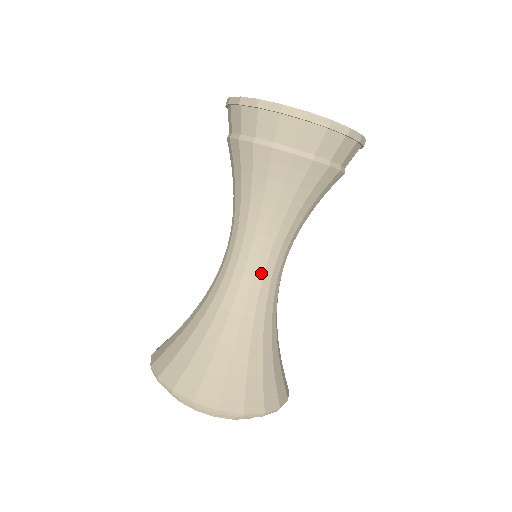
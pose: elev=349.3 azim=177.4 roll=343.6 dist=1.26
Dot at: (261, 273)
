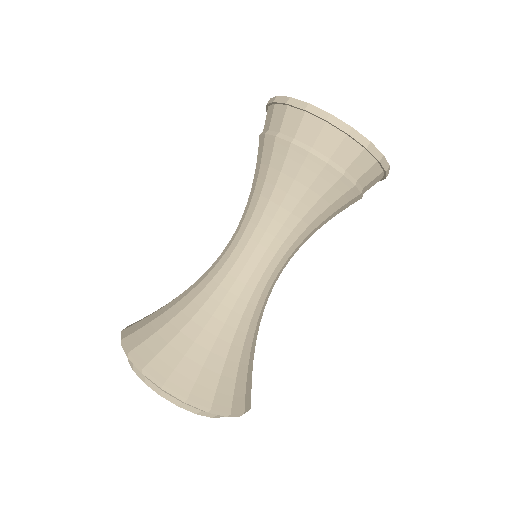
Dot at: (268, 276)
